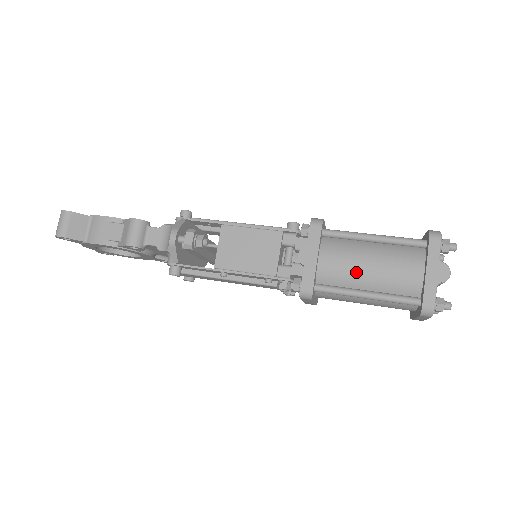
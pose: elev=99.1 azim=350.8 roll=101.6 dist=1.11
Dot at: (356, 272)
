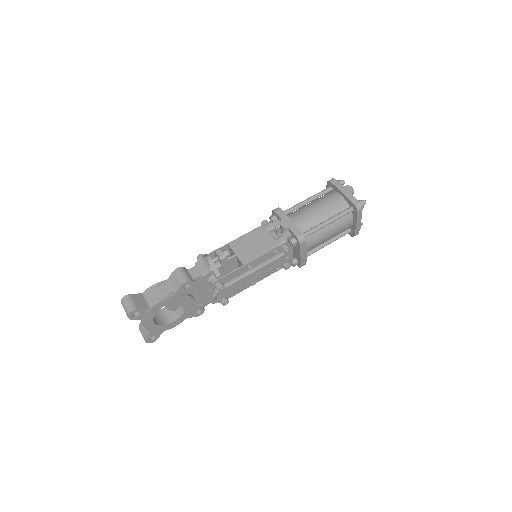
Dot at: (314, 216)
